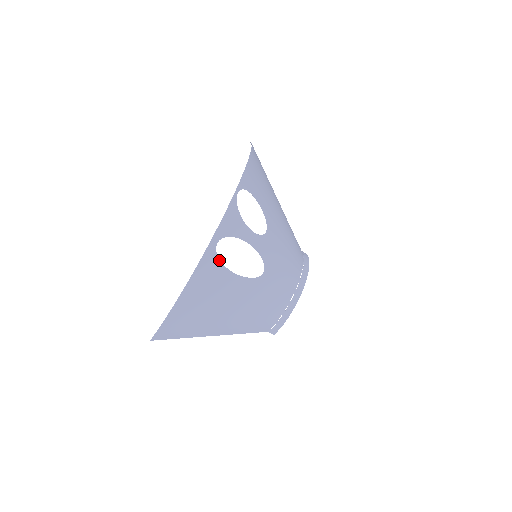
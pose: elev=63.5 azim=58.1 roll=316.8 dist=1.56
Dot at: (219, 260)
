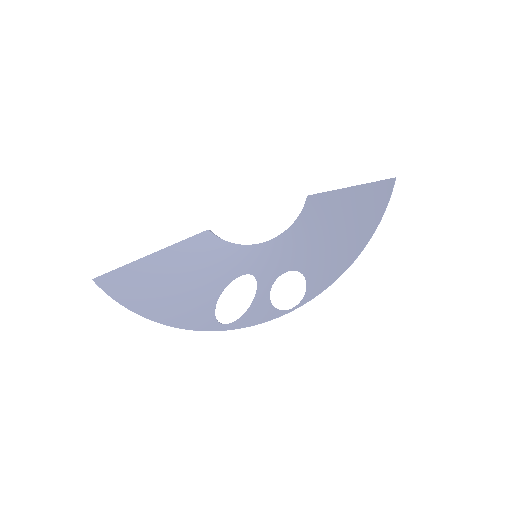
Dot at: occluded
